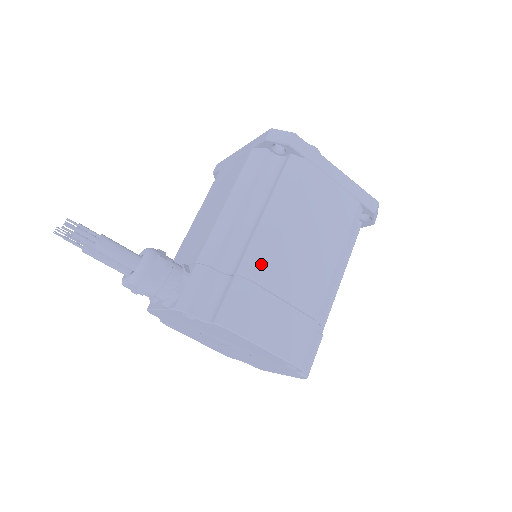
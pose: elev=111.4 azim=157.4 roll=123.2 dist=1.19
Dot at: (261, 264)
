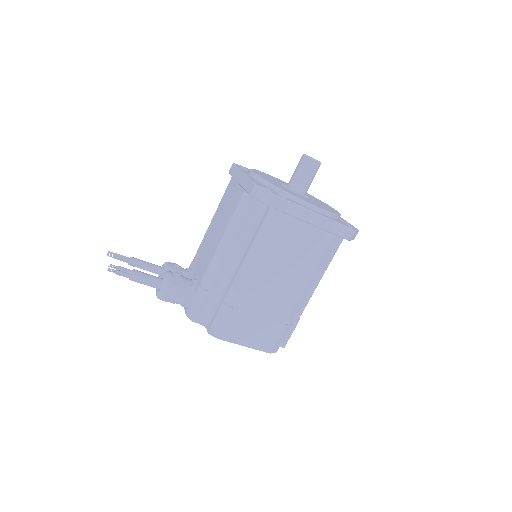
Dot at: (241, 297)
